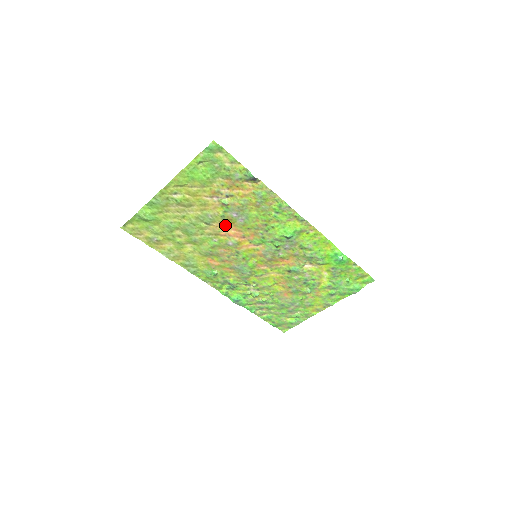
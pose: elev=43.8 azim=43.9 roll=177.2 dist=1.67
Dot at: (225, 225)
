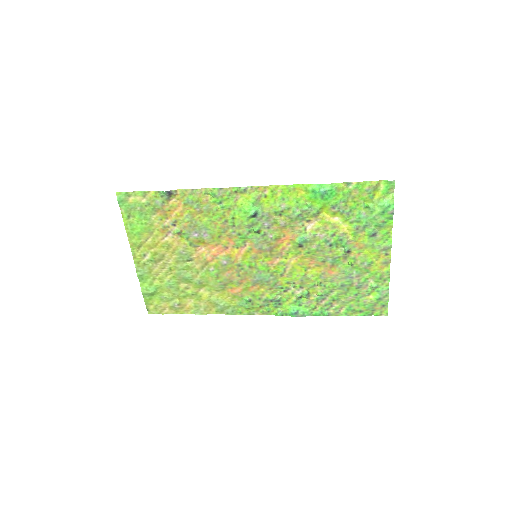
Dot at: (203, 250)
